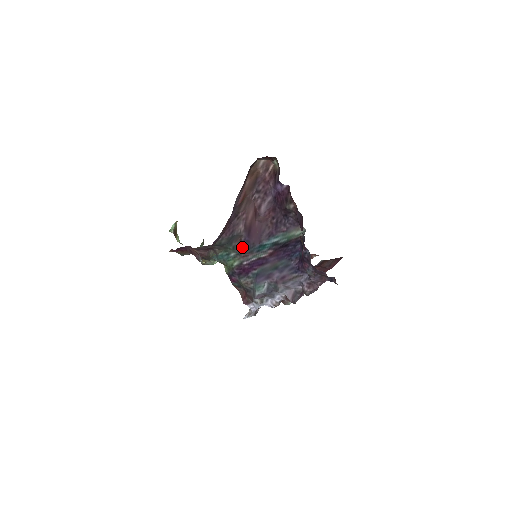
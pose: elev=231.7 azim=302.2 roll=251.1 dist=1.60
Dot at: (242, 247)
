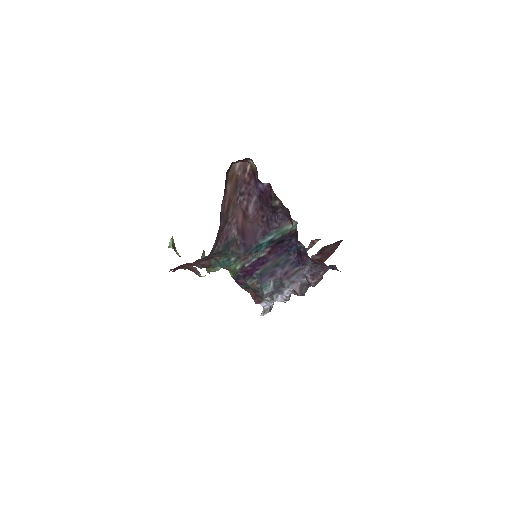
Dot at: (240, 250)
